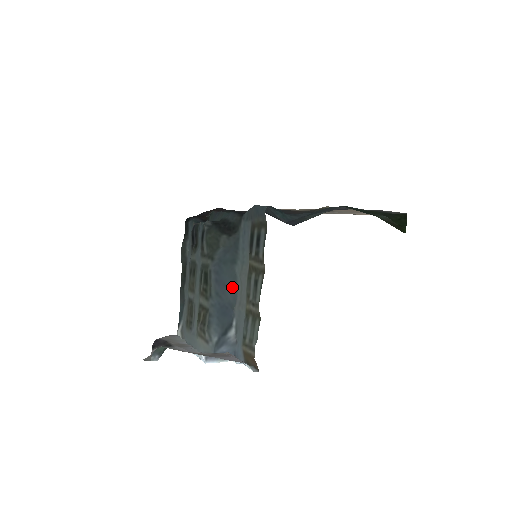
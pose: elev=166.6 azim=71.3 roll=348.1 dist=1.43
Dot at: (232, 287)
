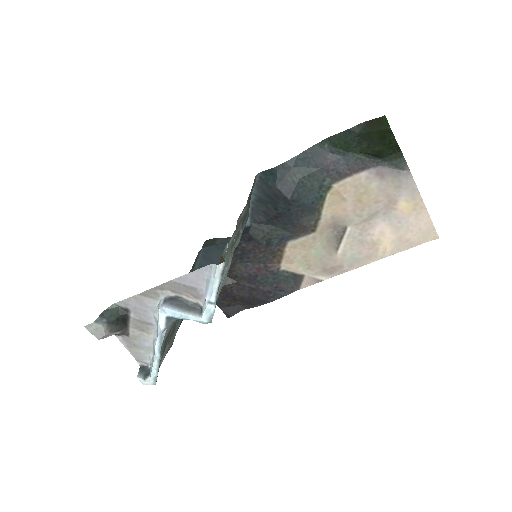
Dot at: occluded
